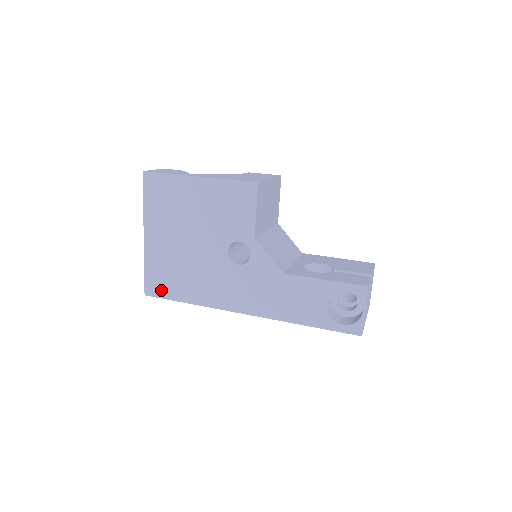
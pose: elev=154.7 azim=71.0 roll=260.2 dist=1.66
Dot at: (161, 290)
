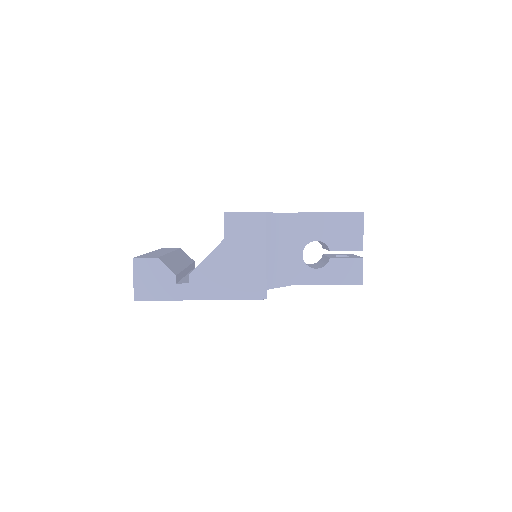
Dot at: occluded
